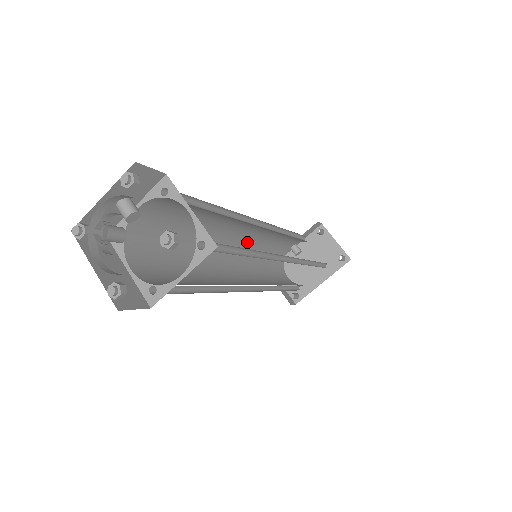
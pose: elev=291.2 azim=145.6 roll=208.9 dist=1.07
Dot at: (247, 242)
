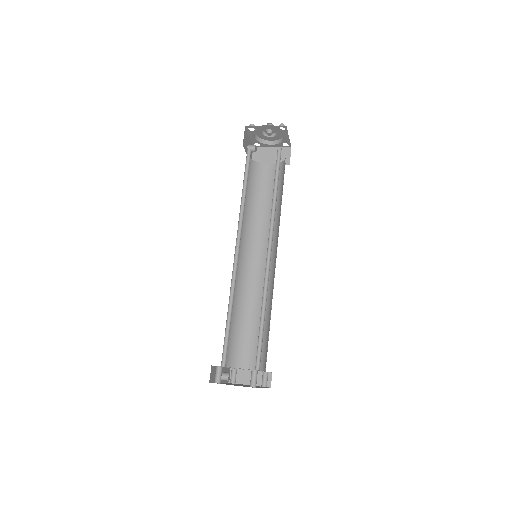
Dot at: occluded
